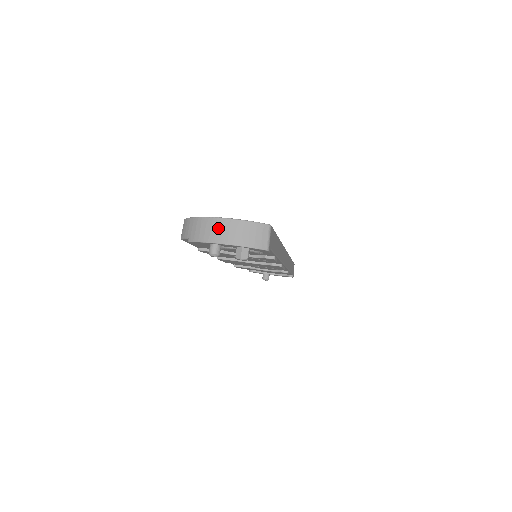
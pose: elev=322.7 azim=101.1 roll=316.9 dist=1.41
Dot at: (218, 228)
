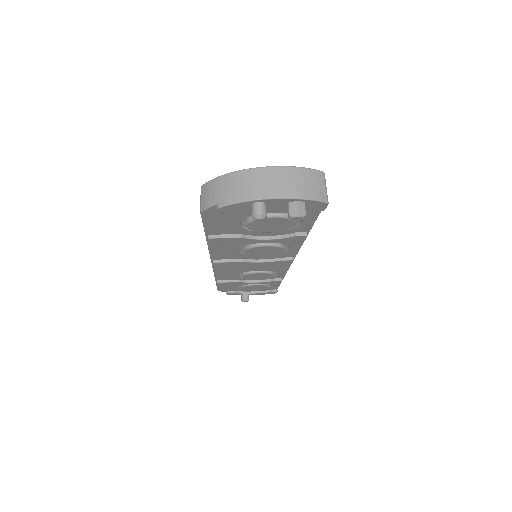
Dot at: (262, 180)
